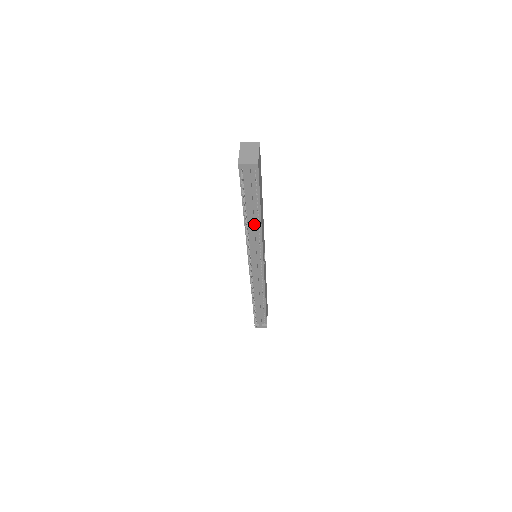
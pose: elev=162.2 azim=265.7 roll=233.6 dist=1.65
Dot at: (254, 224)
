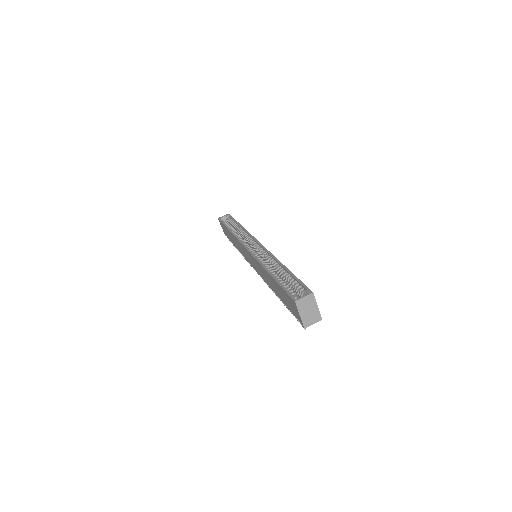
Dot at: occluded
